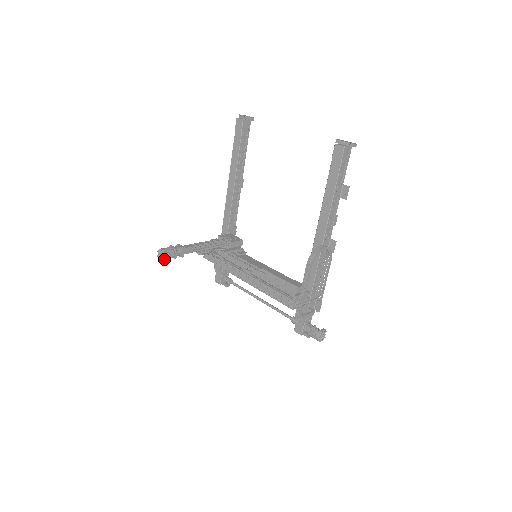
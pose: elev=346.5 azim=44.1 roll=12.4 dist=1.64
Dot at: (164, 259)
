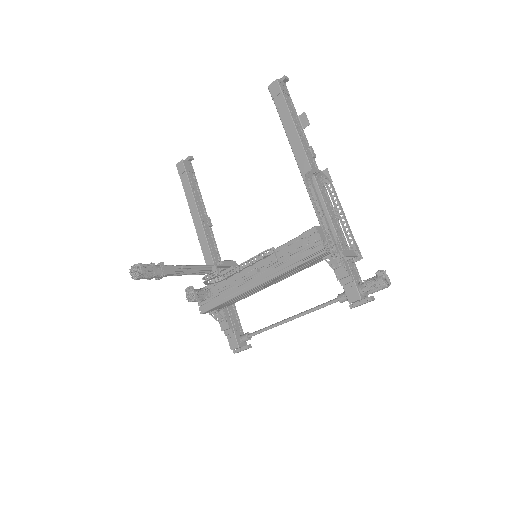
Dot at: (139, 271)
